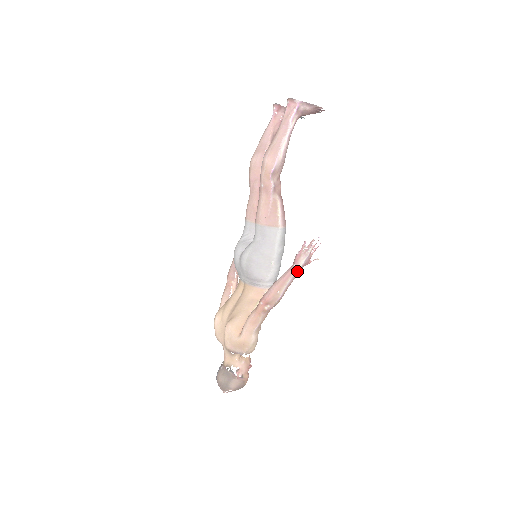
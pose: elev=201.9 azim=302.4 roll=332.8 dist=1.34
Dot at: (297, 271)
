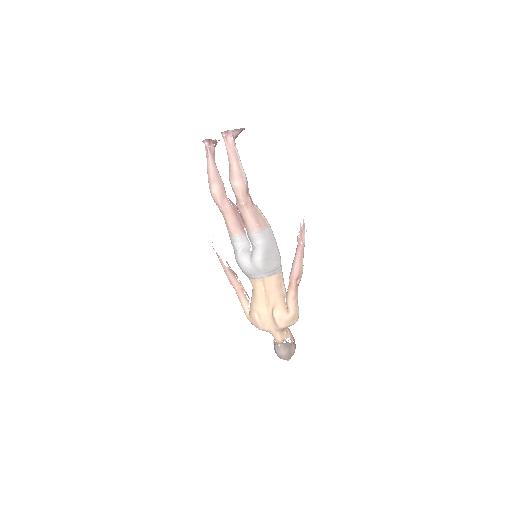
Dot at: (304, 246)
